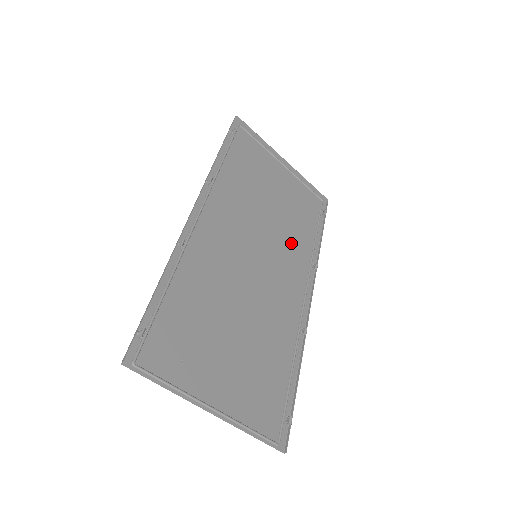
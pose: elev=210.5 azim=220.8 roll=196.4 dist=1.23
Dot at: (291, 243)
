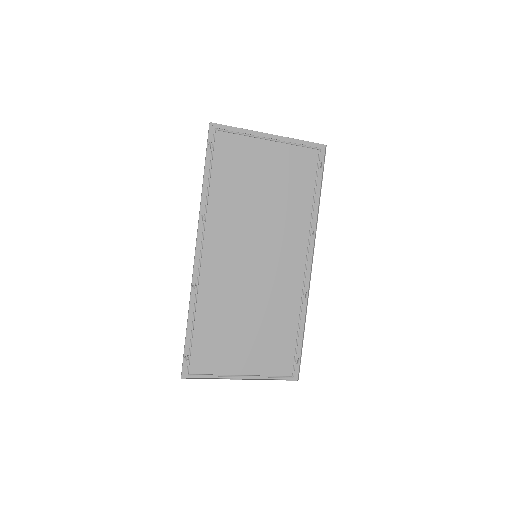
Dot at: (288, 222)
